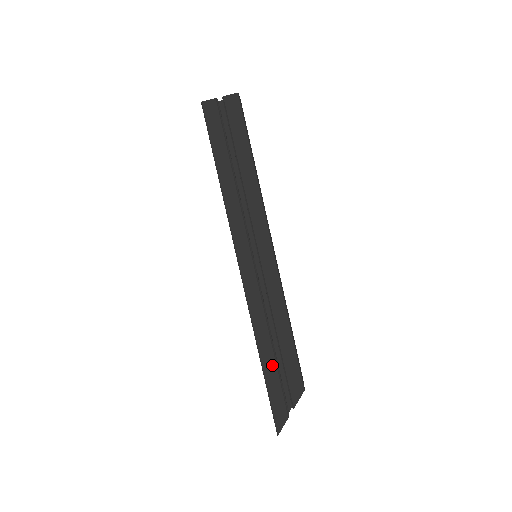
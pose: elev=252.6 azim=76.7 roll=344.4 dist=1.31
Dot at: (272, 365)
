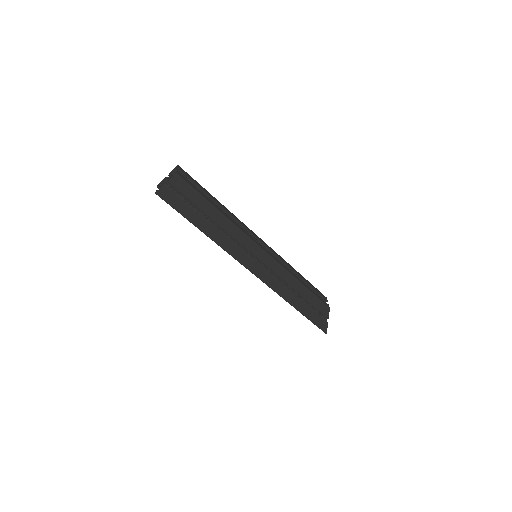
Dot at: (303, 307)
